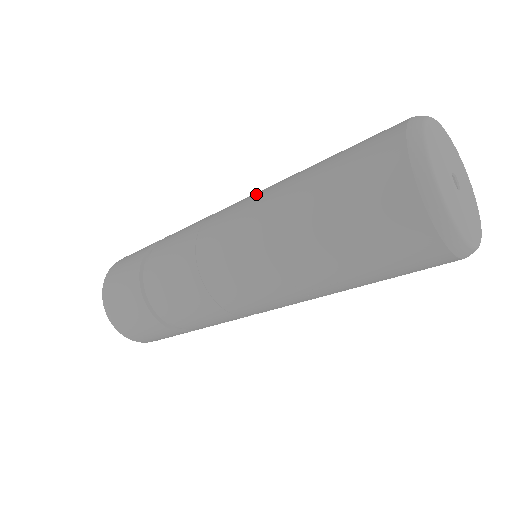
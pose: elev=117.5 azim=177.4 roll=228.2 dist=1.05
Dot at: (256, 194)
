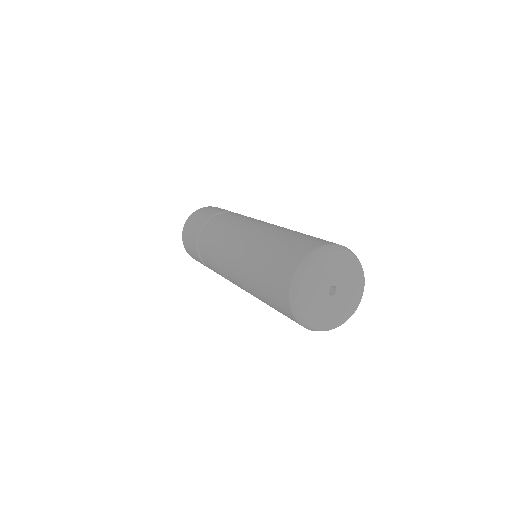
Dot at: (261, 227)
